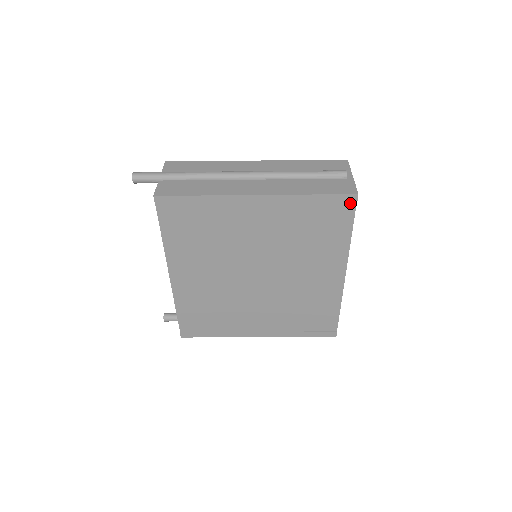
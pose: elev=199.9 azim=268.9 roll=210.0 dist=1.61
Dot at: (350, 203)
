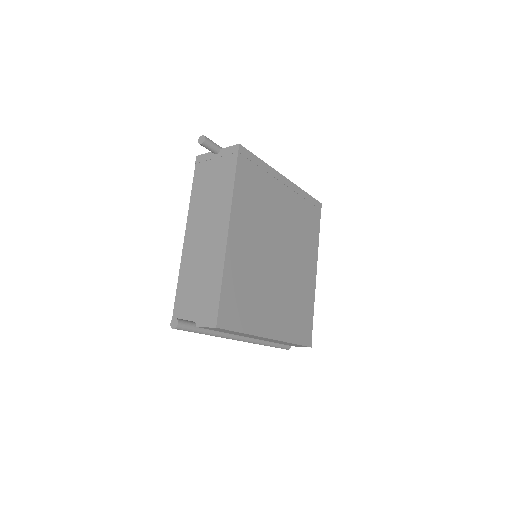
Dot at: (319, 209)
